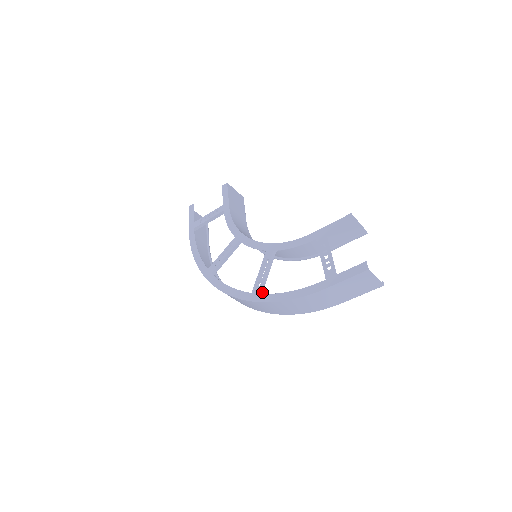
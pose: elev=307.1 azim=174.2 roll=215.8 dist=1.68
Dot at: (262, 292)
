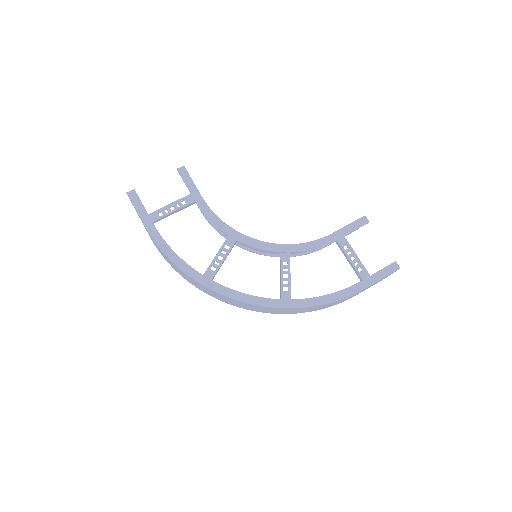
Dot at: (290, 296)
